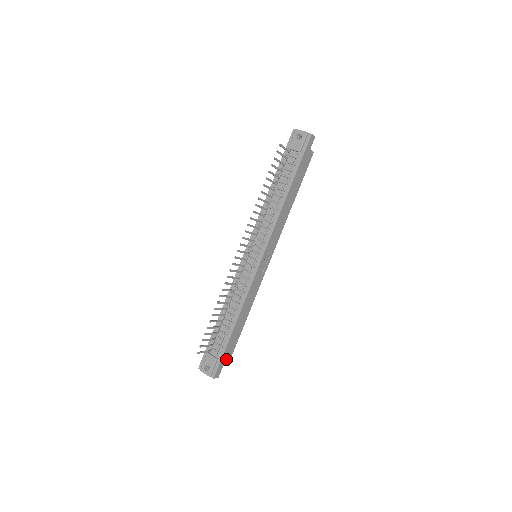
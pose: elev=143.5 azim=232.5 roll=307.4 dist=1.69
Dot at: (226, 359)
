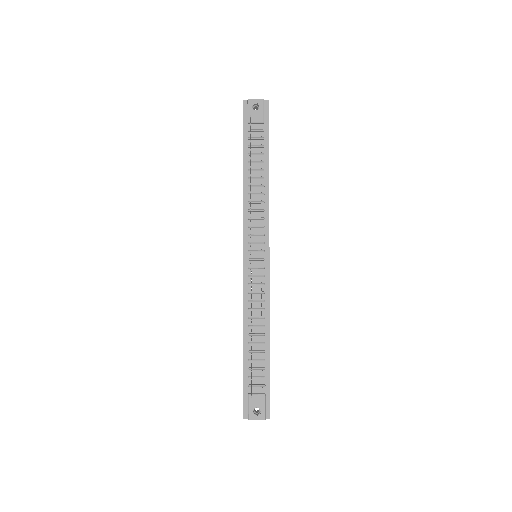
Dot at: occluded
